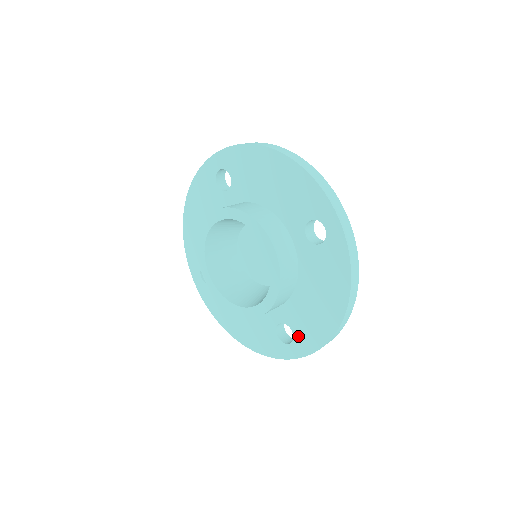
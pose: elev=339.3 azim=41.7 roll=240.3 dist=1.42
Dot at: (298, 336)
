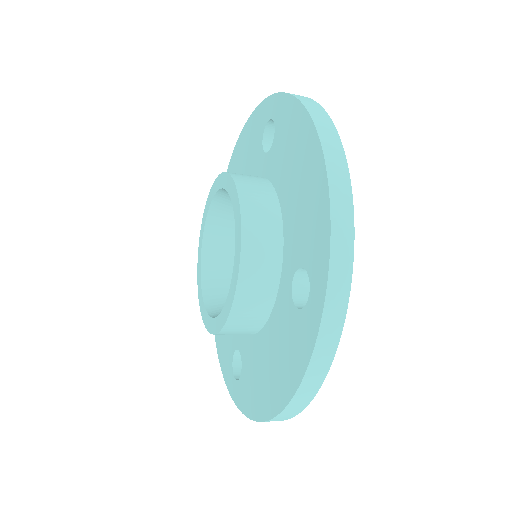
Dot at: (242, 381)
